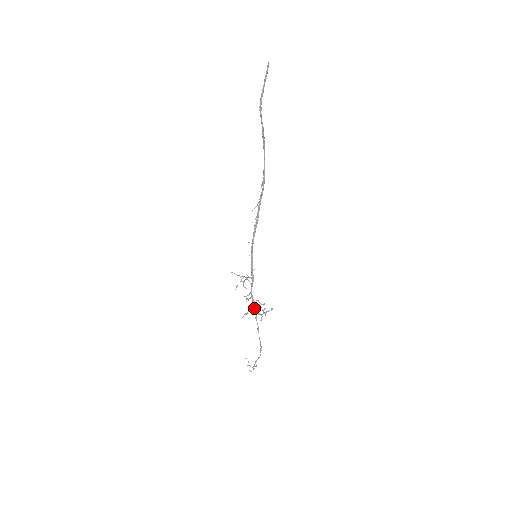
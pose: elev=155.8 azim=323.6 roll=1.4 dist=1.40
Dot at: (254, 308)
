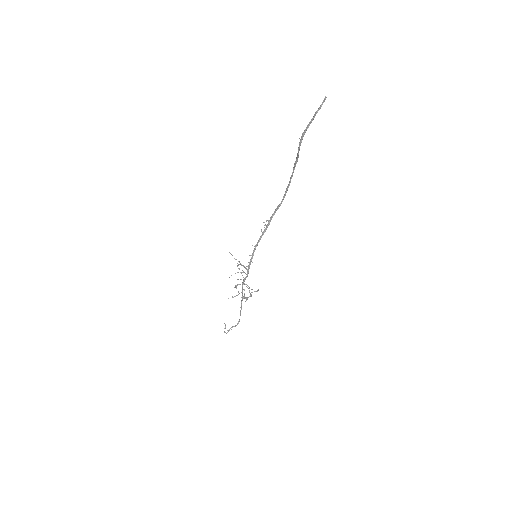
Dot at: (242, 295)
